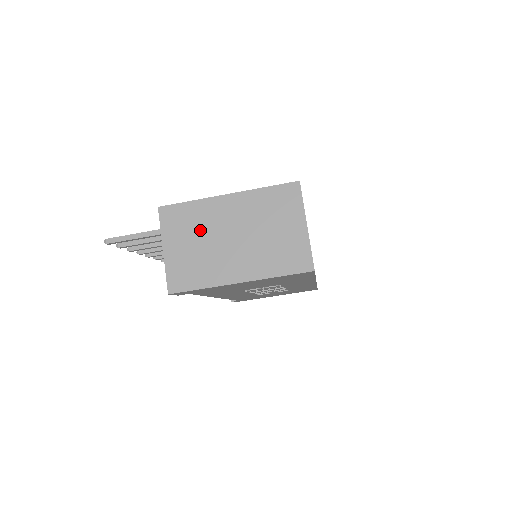
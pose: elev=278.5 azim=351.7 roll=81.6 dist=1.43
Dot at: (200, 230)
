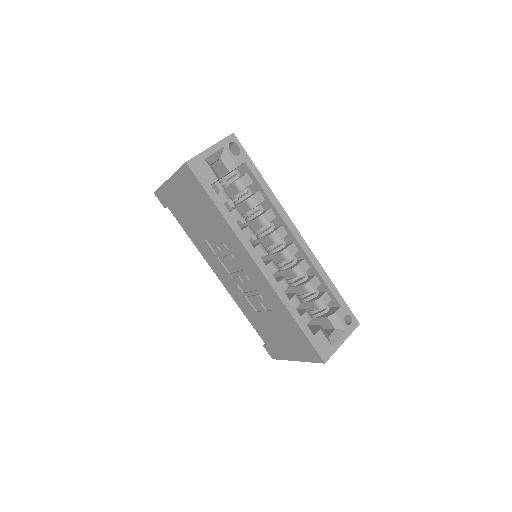
Dot at: occluded
